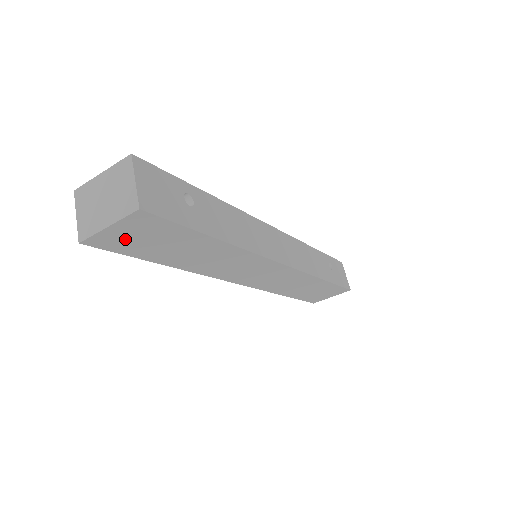
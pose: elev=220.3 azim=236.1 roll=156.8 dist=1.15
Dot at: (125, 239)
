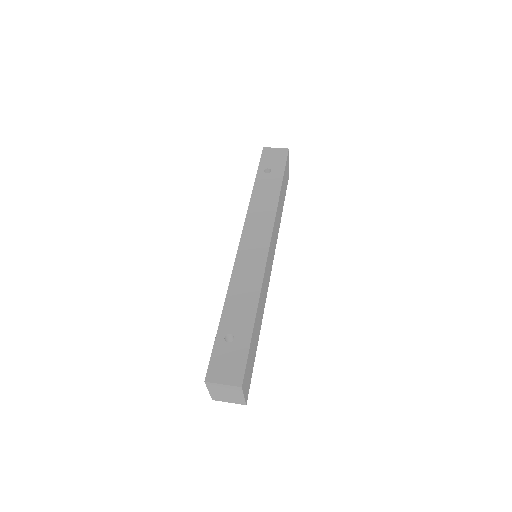
Dot at: (248, 380)
